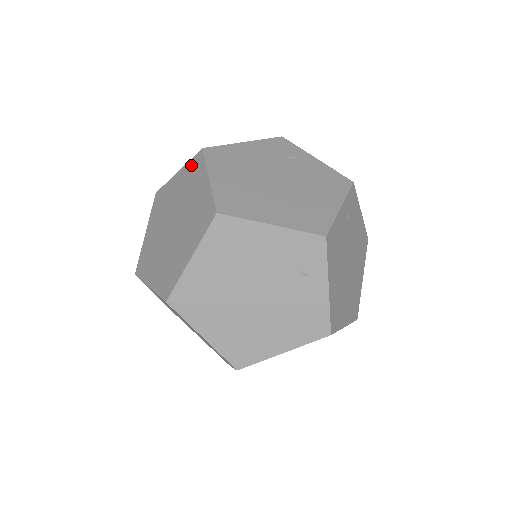
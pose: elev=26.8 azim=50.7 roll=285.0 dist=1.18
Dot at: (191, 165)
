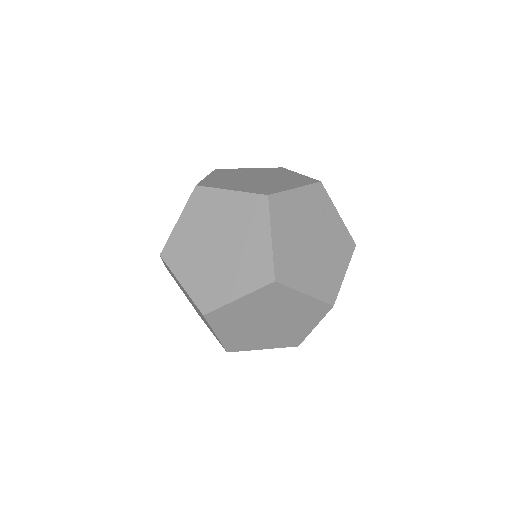
Dot at: (251, 201)
